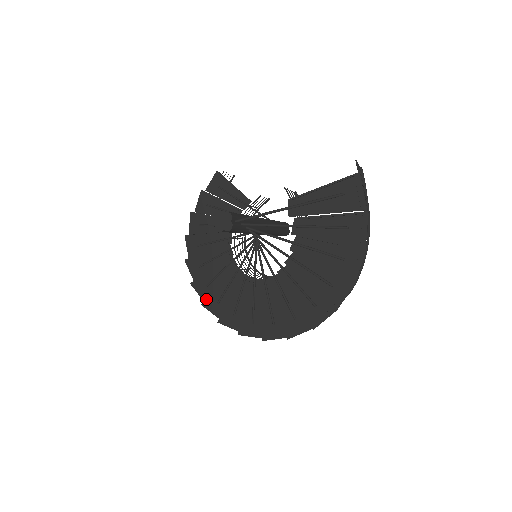
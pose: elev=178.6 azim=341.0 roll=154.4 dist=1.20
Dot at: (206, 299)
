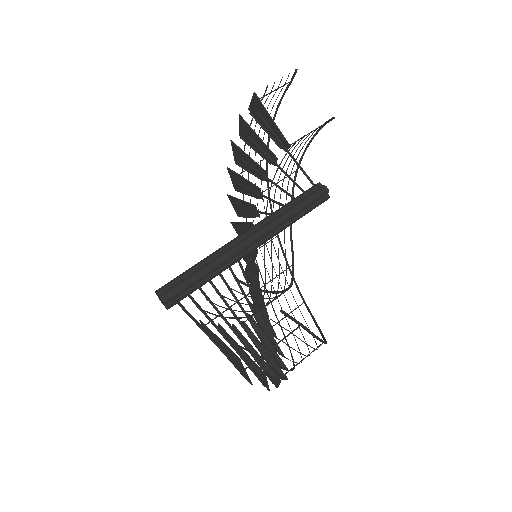
Dot at: occluded
